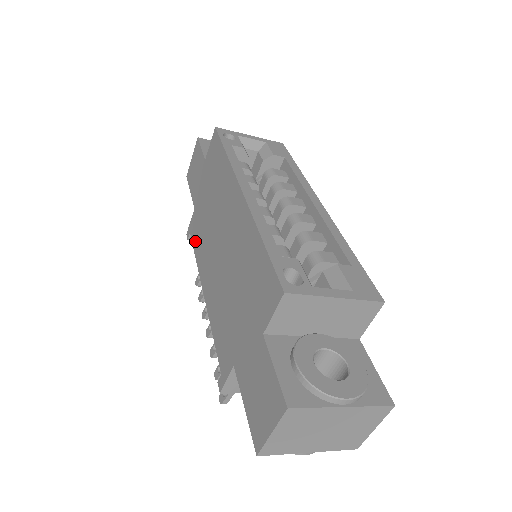
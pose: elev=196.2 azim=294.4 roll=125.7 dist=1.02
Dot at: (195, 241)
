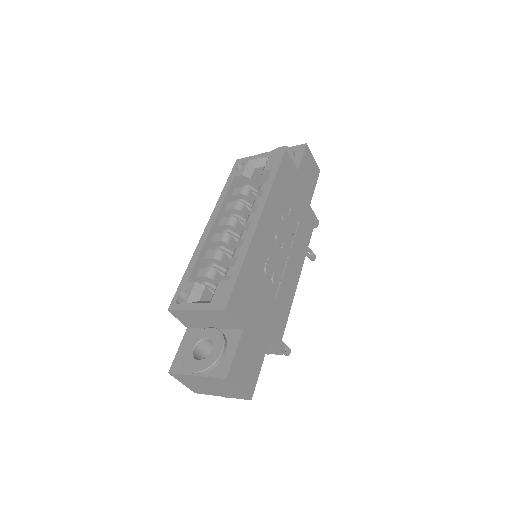
Dot at: occluded
